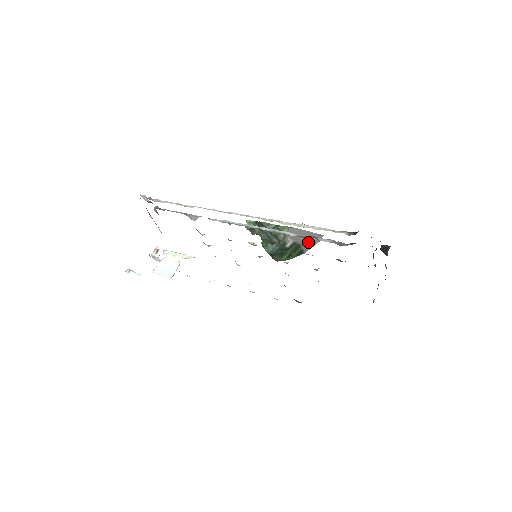
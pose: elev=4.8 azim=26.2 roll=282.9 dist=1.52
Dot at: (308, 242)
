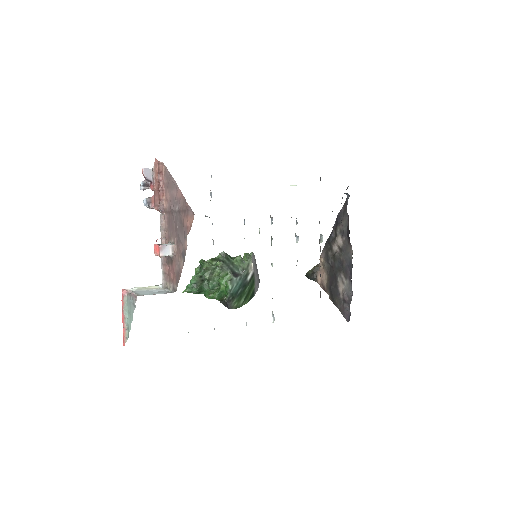
Dot at: (257, 280)
